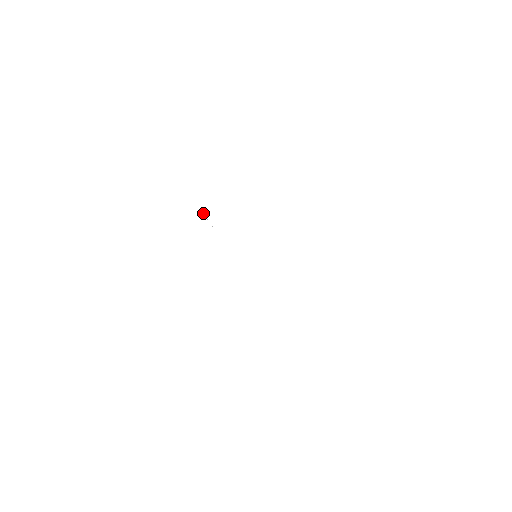
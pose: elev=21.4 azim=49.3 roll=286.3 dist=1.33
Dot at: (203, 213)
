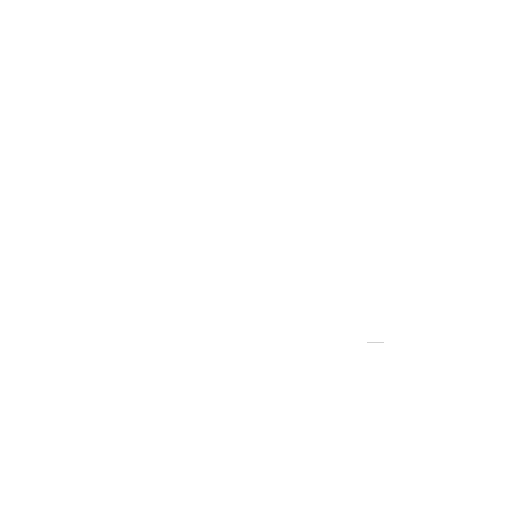
Dot at: occluded
